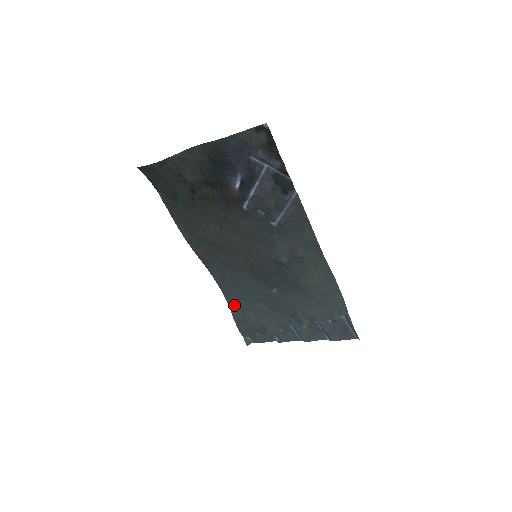
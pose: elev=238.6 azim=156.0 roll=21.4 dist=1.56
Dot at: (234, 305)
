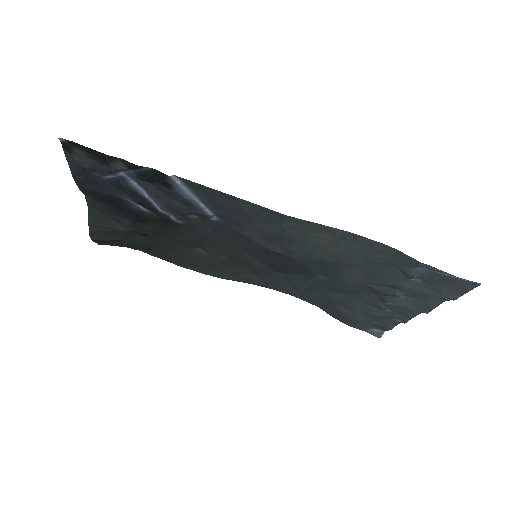
Dot at: (320, 305)
